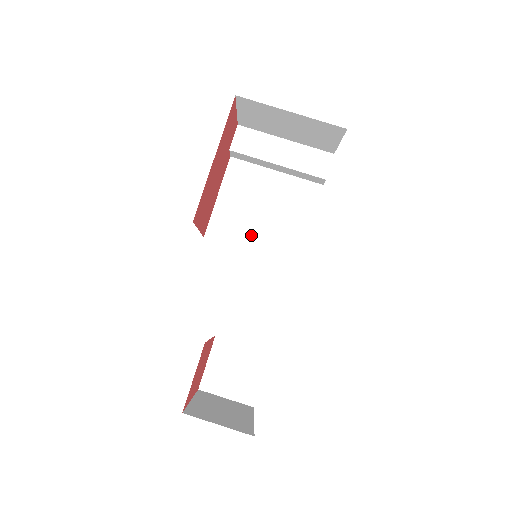
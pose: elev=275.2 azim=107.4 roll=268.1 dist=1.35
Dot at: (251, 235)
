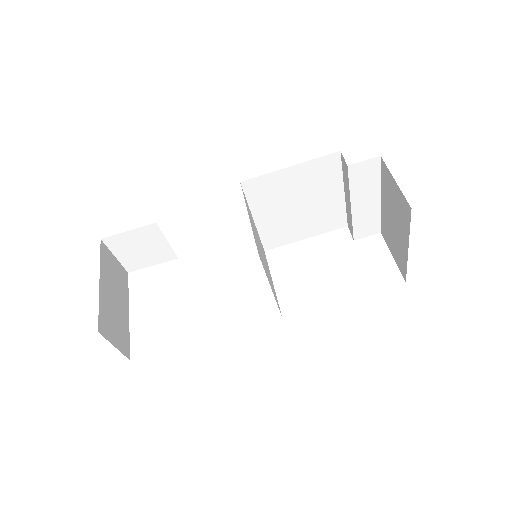
Dot at: (269, 211)
